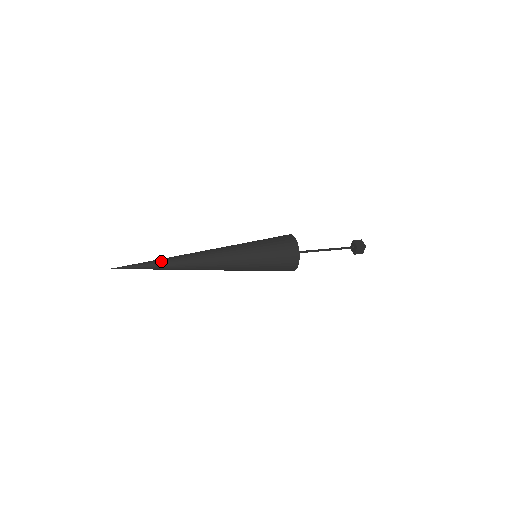
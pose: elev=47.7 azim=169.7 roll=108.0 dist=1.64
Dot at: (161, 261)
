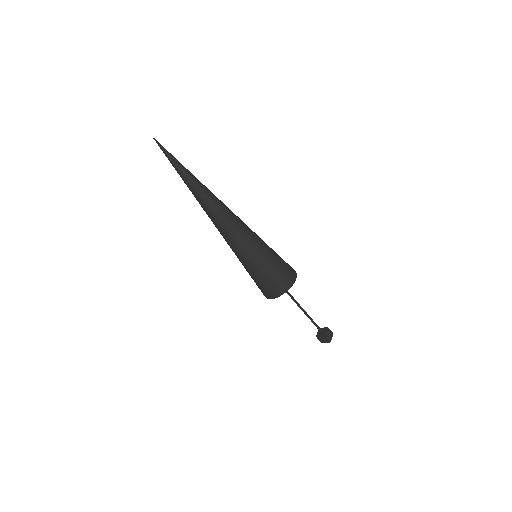
Dot at: (192, 177)
